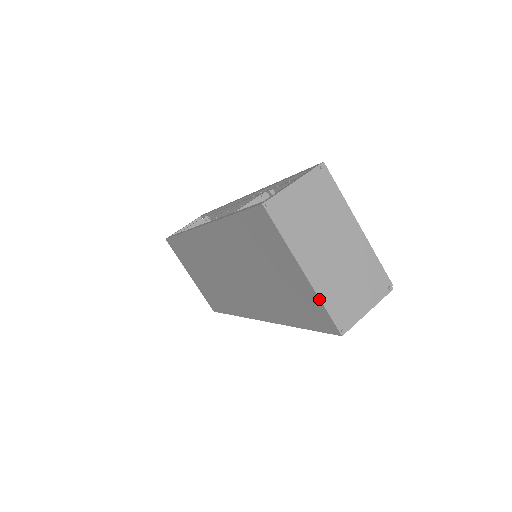
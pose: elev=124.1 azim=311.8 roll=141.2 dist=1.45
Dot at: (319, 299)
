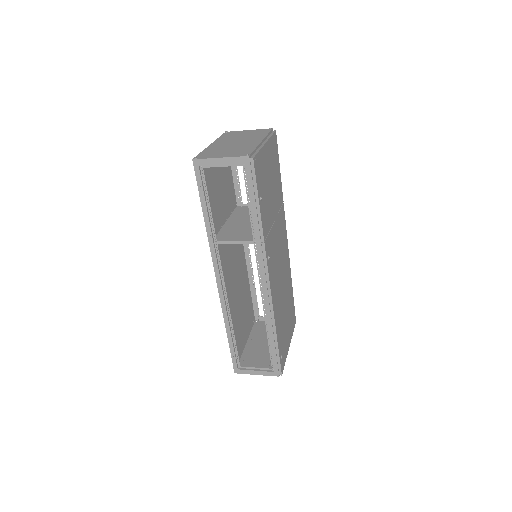
Dot at: (203, 151)
